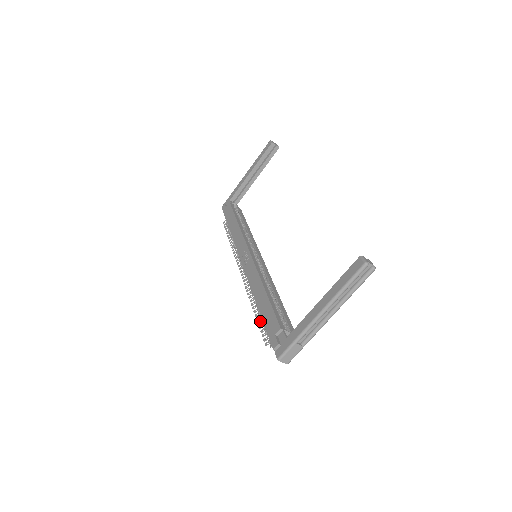
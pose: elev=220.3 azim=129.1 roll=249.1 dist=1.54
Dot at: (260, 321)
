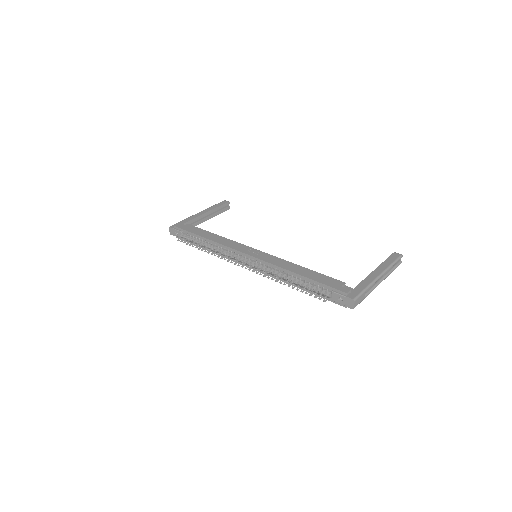
Dot at: (302, 286)
